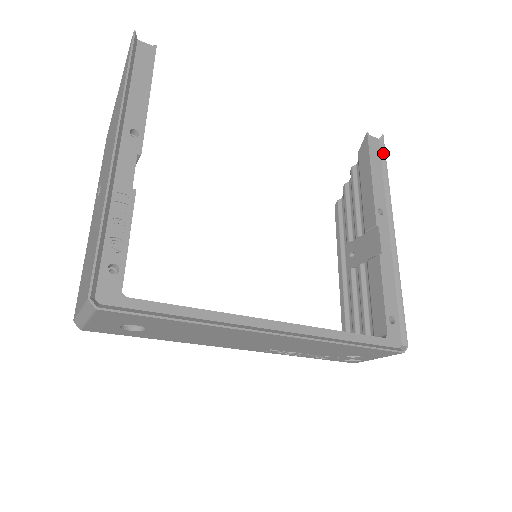
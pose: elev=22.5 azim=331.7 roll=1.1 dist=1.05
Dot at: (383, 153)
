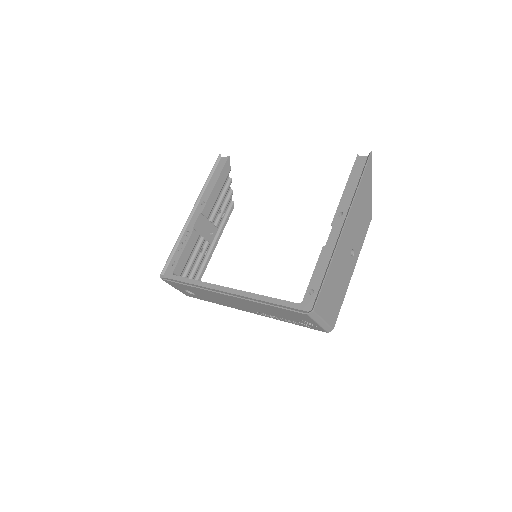
Dot at: (364, 167)
